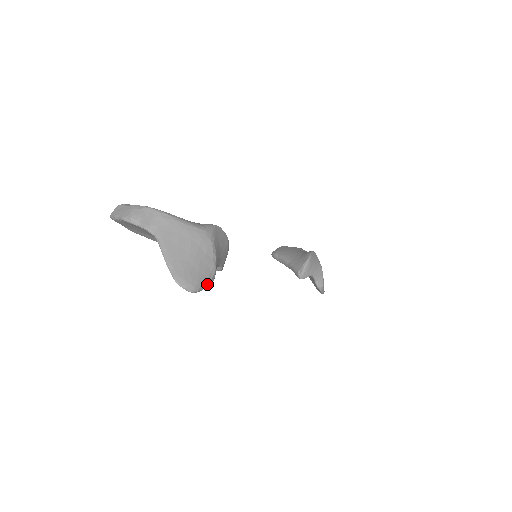
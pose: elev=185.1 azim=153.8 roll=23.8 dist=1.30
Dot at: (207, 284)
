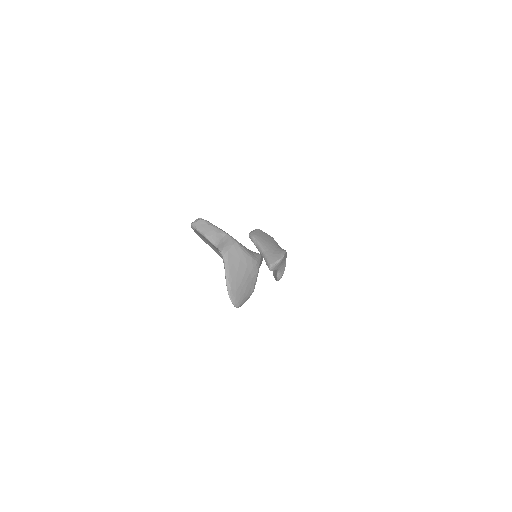
Dot at: (245, 301)
